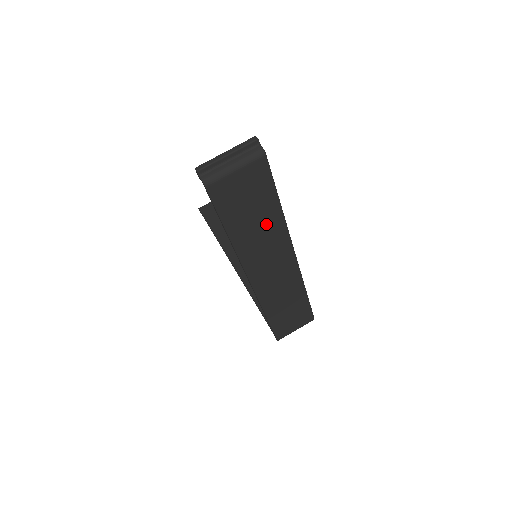
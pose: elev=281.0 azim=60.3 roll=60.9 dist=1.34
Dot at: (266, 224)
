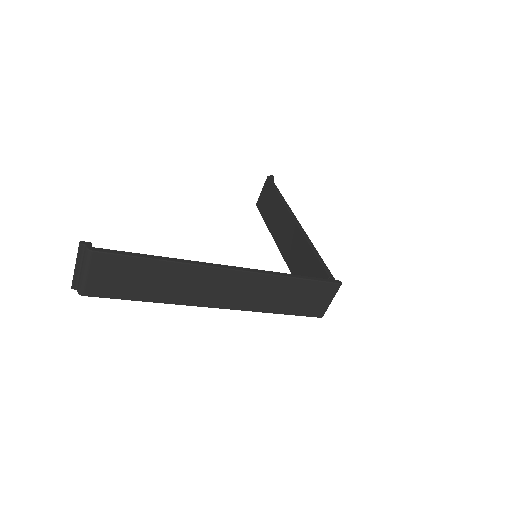
Dot at: (165, 276)
